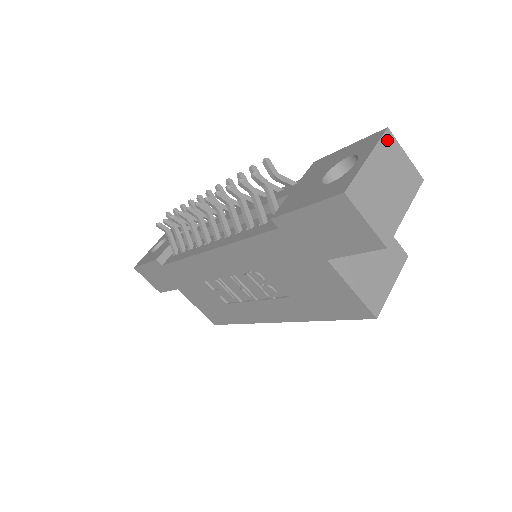
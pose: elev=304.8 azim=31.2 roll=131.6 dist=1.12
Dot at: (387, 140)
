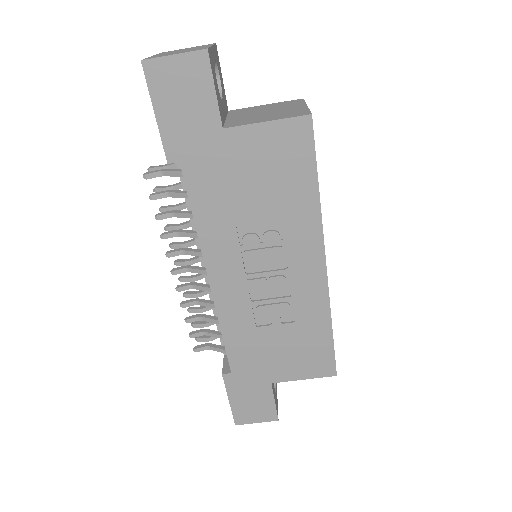
Dot at: occluded
